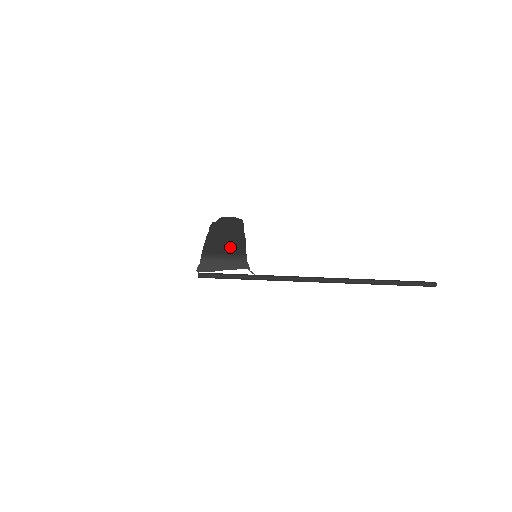
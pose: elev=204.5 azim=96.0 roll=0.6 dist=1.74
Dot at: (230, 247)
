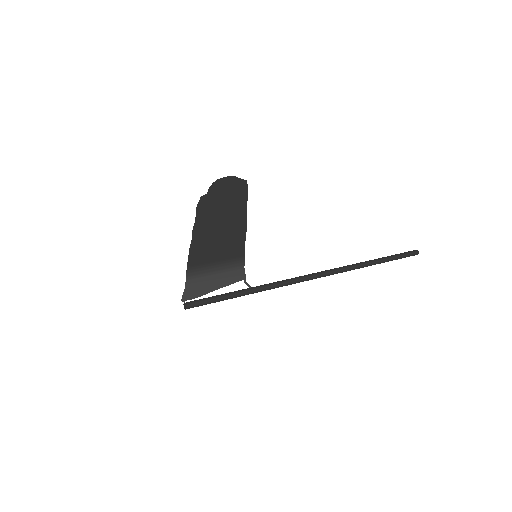
Dot at: (225, 248)
